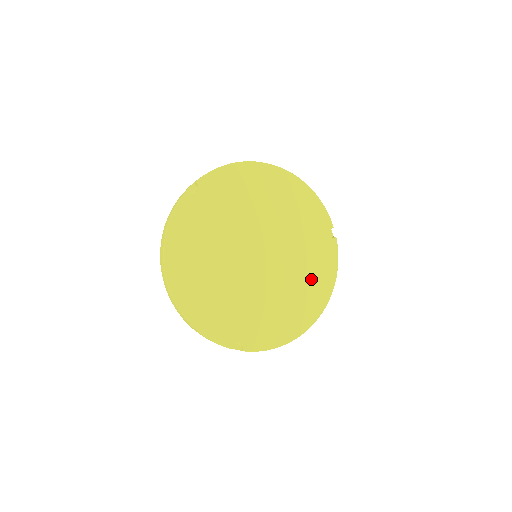
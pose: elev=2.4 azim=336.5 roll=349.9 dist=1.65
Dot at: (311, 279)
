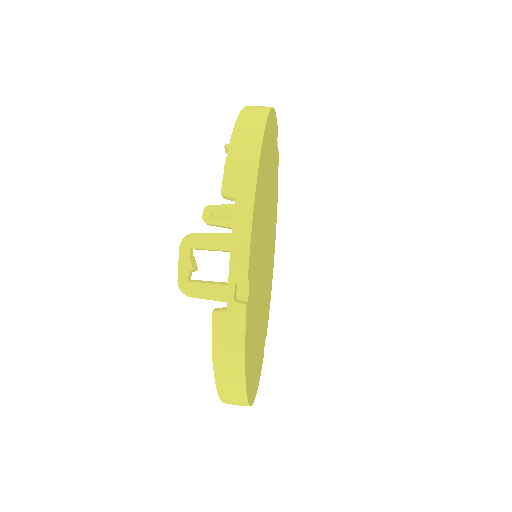
Dot at: (274, 213)
